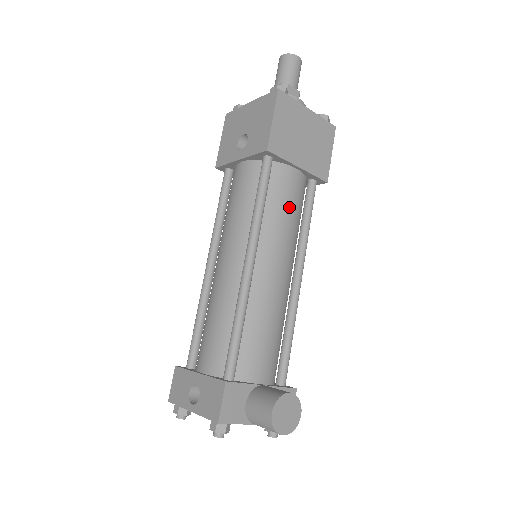
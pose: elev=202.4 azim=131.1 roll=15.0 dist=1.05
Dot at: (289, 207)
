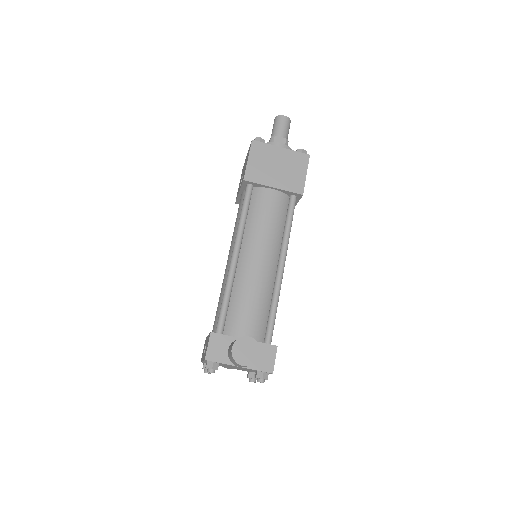
Dot at: (267, 216)
